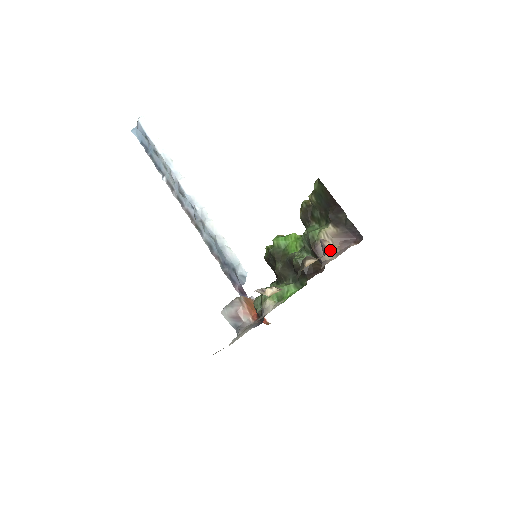
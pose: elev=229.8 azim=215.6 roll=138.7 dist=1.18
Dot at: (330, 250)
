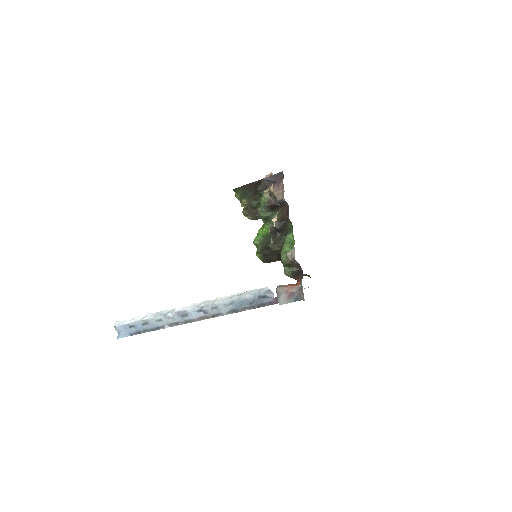
Dot at: (278, 194)
